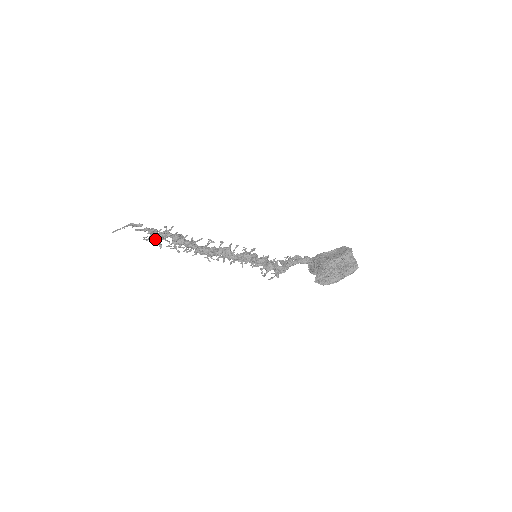
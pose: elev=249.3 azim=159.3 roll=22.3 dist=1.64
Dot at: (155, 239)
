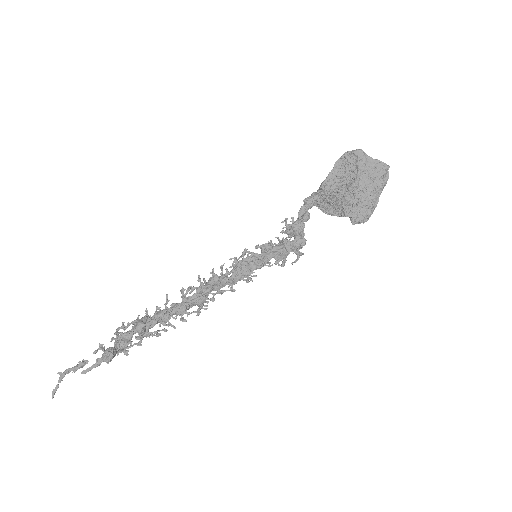
Dot at: (118, 354)
